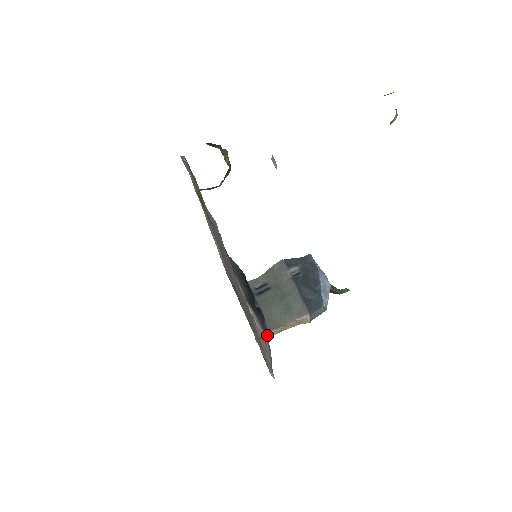
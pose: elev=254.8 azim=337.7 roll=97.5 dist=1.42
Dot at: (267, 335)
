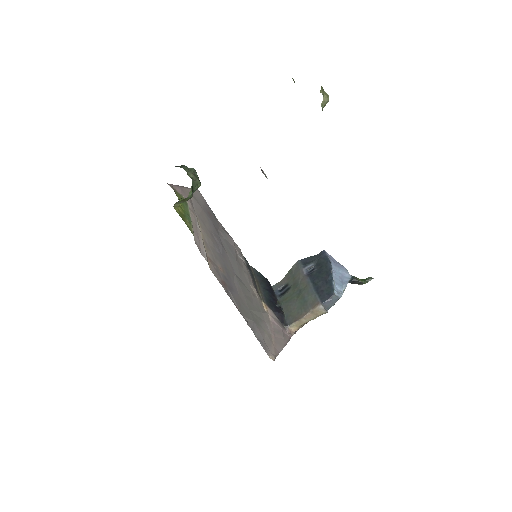
Dot at: (287, 330)
